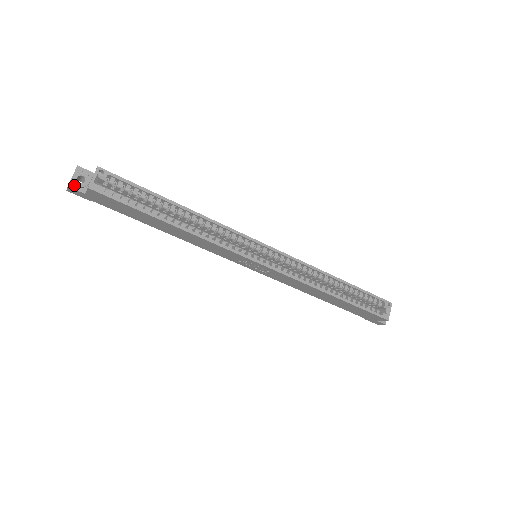
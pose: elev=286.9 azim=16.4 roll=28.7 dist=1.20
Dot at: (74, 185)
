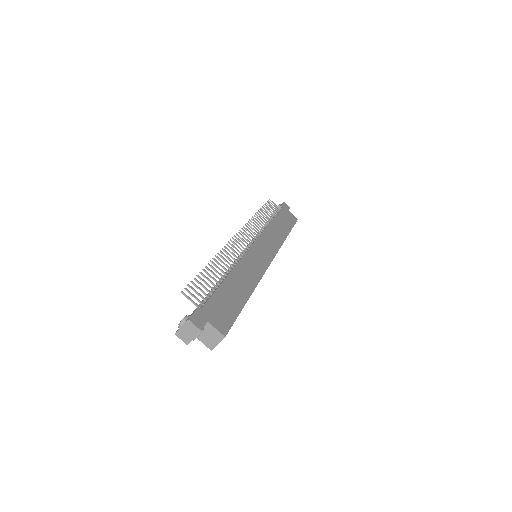
Dot at: (191, 340)
